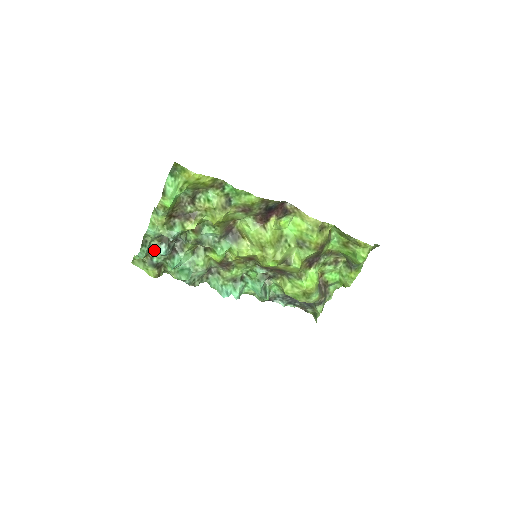
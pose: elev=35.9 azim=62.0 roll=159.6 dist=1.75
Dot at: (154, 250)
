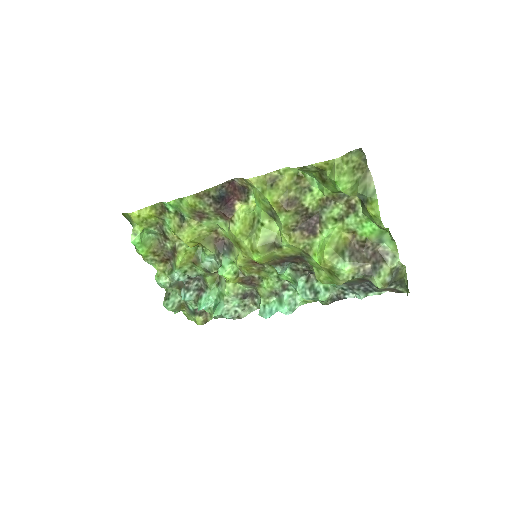
Dot at: occluded
